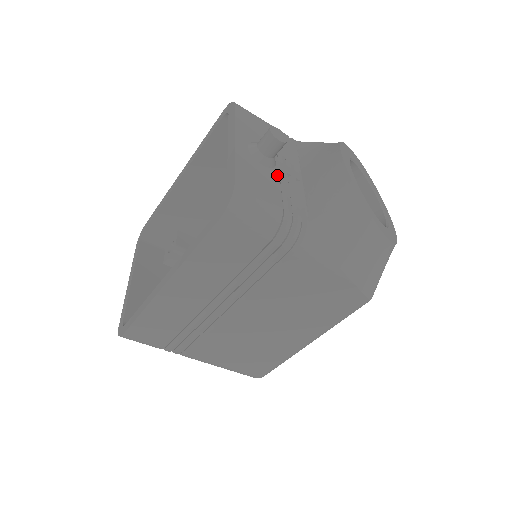
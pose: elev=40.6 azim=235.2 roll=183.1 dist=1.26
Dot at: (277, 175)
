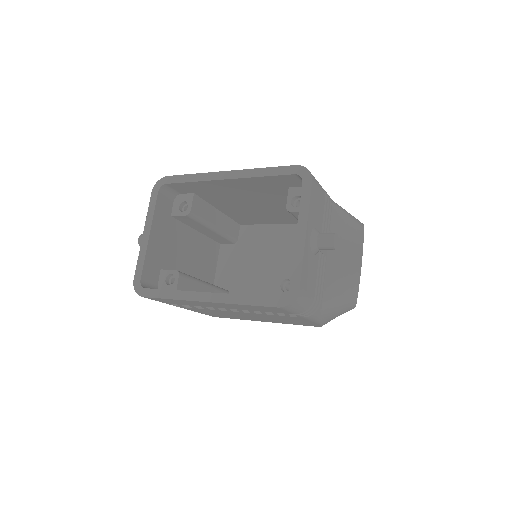
Dot at: (318, 260)
